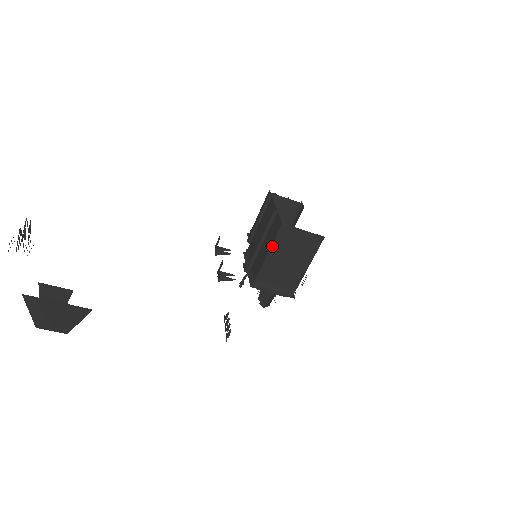
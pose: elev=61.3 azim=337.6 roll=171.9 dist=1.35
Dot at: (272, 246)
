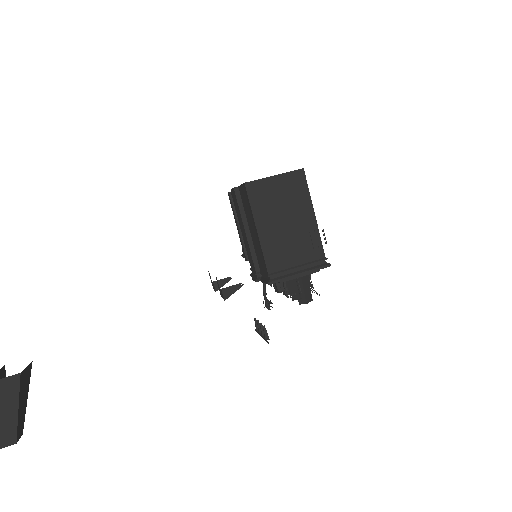
Dot at: (254, 218)
